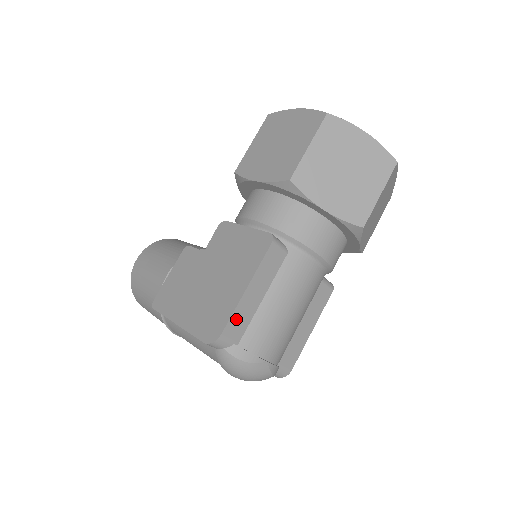
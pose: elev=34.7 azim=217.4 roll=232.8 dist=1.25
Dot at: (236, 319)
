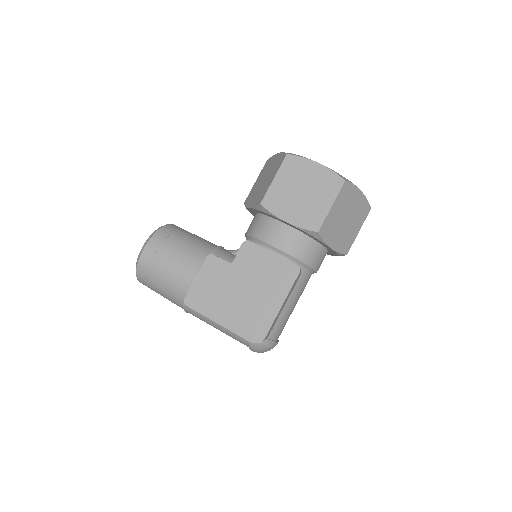
Dot at: (272, 325)
